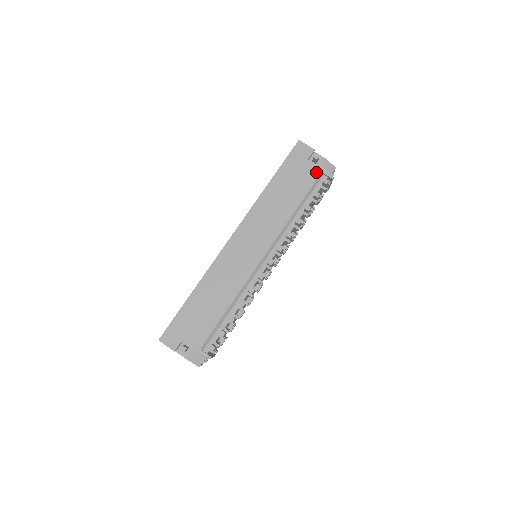
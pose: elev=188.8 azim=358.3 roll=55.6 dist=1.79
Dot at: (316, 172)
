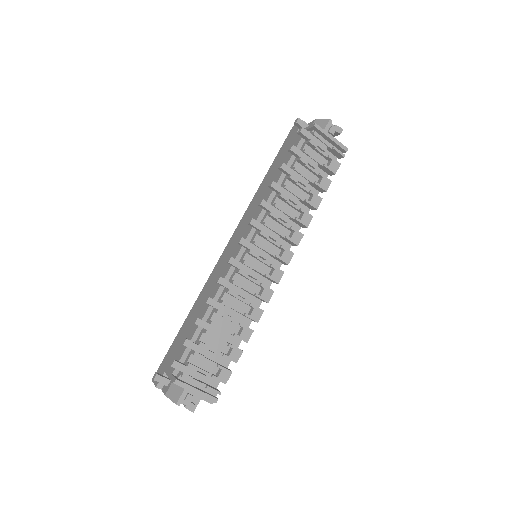
Dot at: occluded
